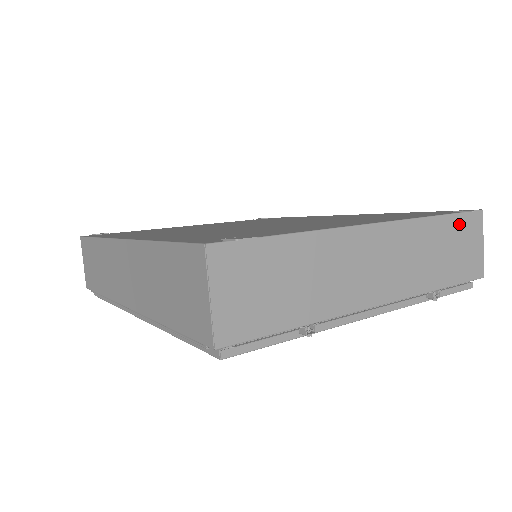
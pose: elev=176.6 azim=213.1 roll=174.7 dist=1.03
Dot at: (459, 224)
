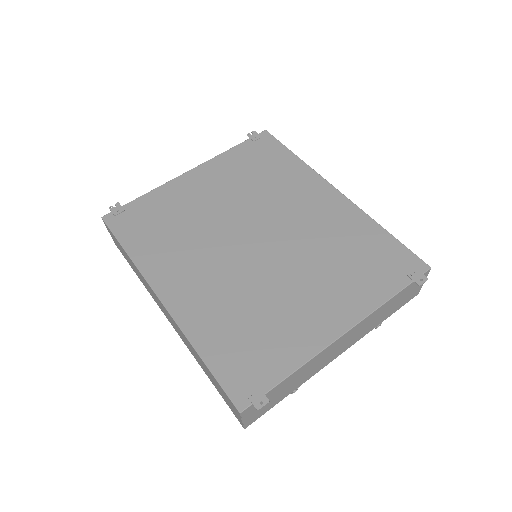
Dot at: (408, 288)
